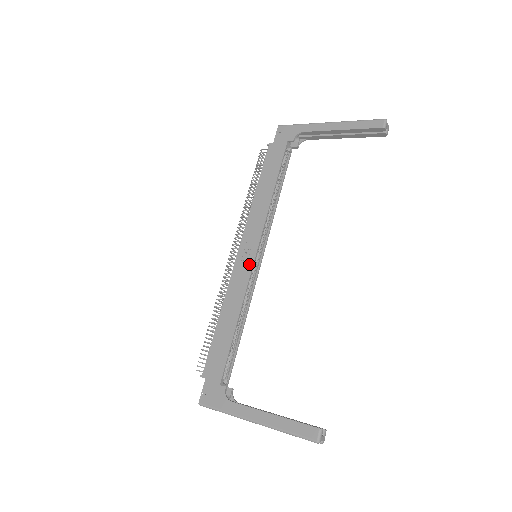
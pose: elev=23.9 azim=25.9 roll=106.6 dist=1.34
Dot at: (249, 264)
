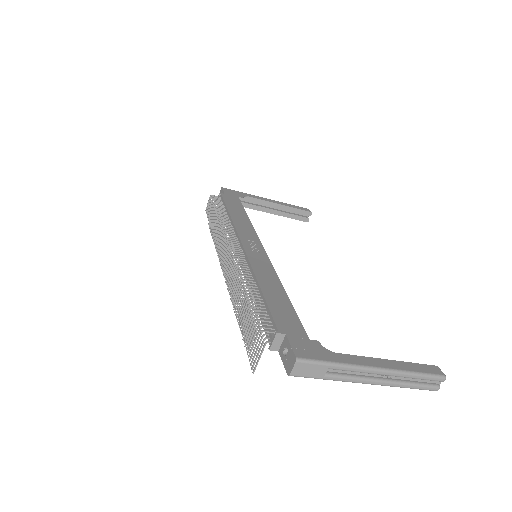
Dot at: (263, 254)
